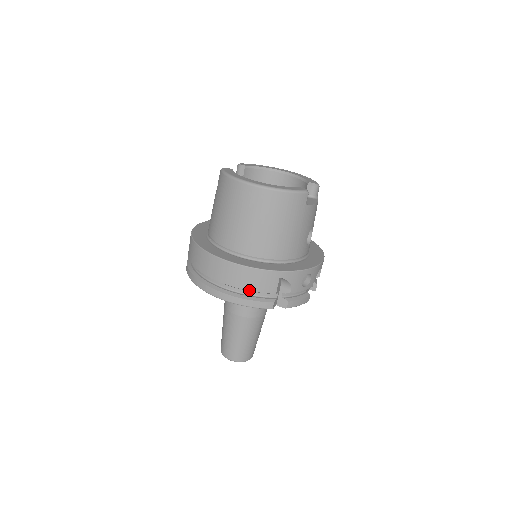
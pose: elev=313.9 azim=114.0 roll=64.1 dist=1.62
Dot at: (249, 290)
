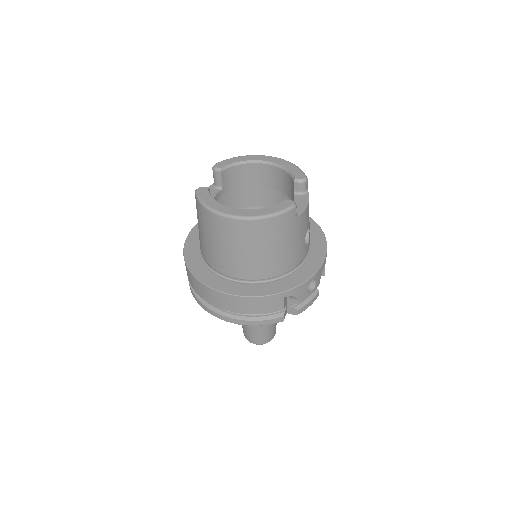
Dot at: occluded
